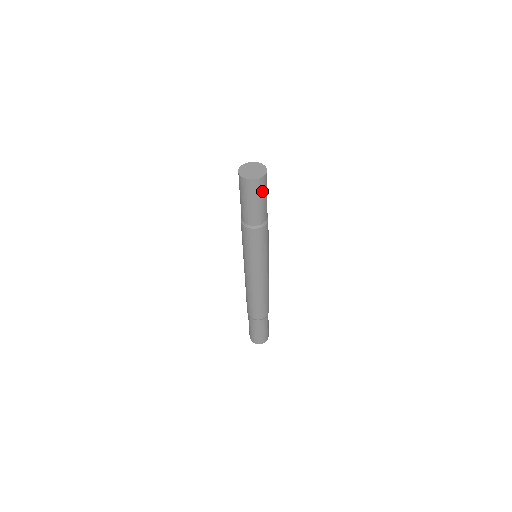
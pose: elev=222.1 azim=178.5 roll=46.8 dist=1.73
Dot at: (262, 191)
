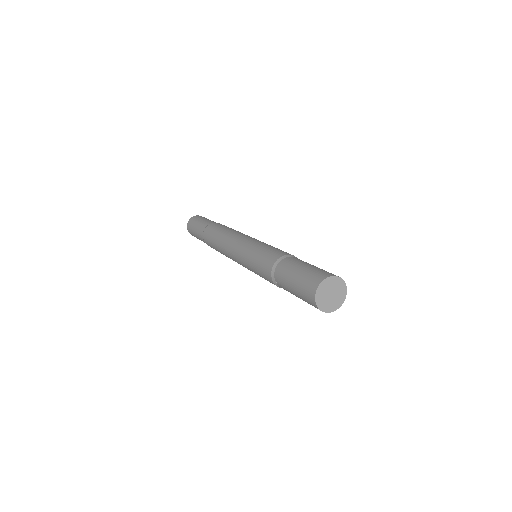
Dot at: occluded
